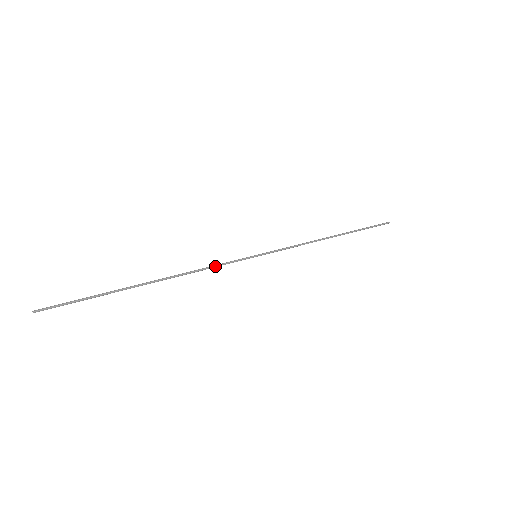
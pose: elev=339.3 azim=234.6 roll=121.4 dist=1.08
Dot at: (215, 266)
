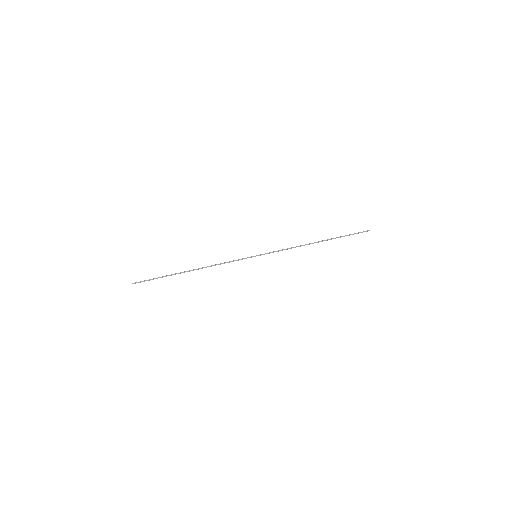
Dot at: (228, 262)
